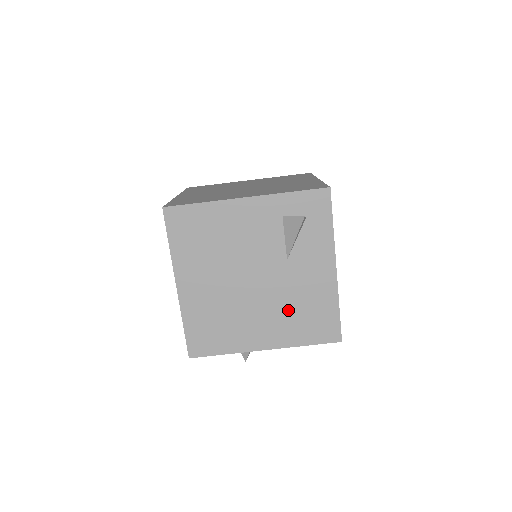
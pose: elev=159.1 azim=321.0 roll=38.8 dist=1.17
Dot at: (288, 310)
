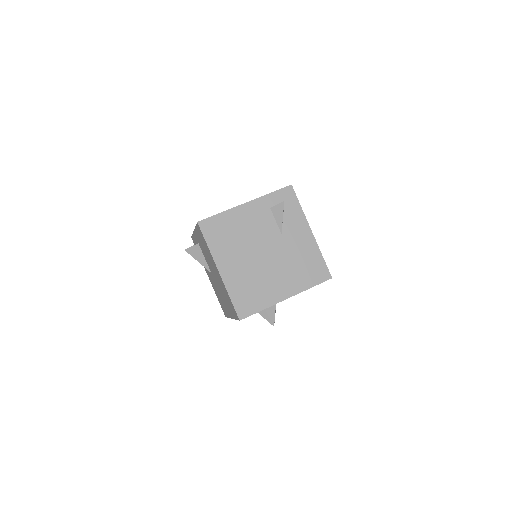
Dot at: (293, 267)
